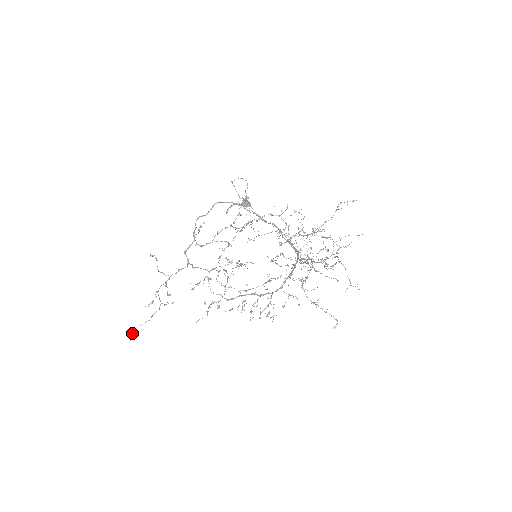
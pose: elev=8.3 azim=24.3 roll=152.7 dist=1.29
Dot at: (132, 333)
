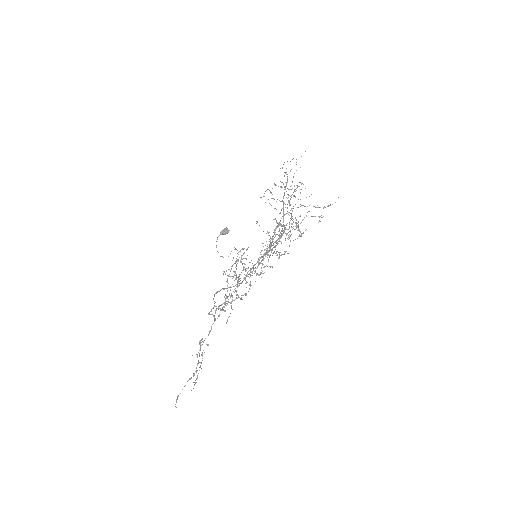
Dot at: (176, 400)
